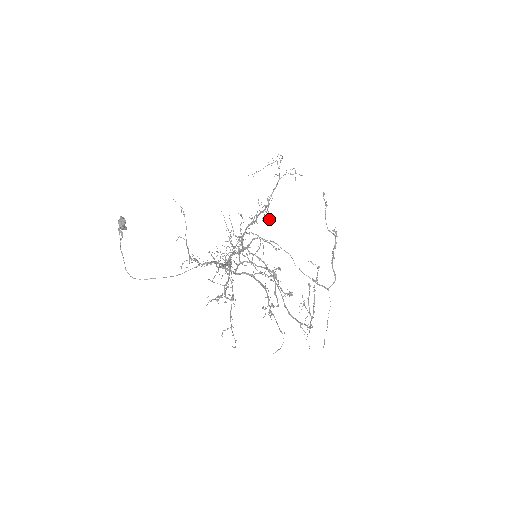
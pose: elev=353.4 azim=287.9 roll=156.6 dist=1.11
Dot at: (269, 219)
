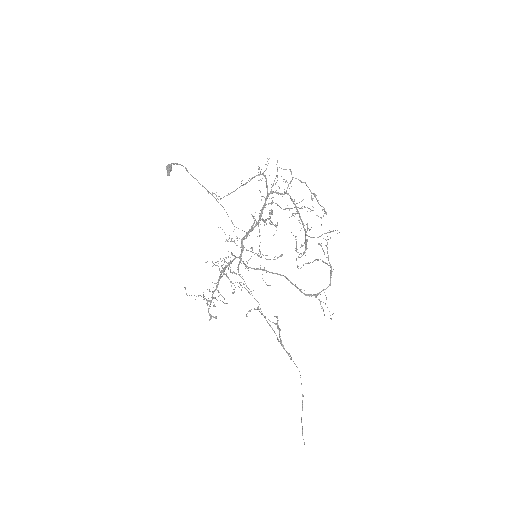
Dot at: (210, 319)
